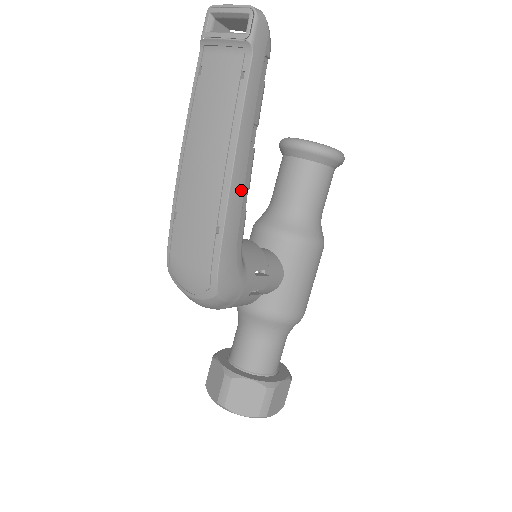
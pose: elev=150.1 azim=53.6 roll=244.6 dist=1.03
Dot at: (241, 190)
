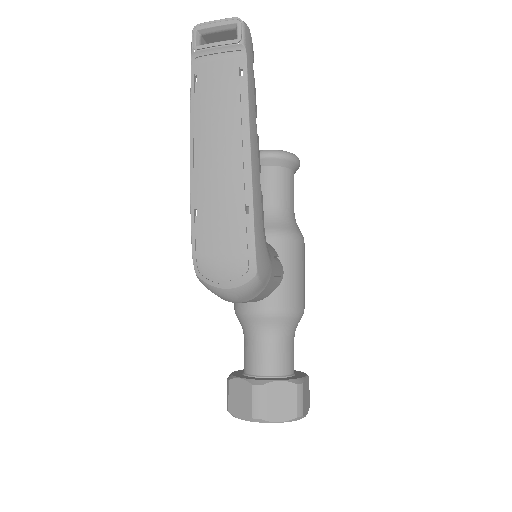
Dot at: (258, 171)
